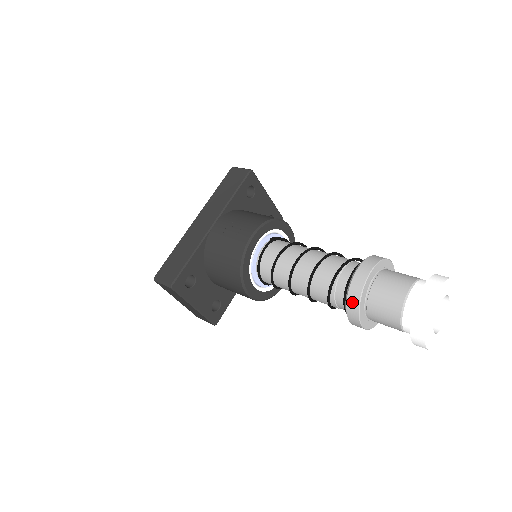
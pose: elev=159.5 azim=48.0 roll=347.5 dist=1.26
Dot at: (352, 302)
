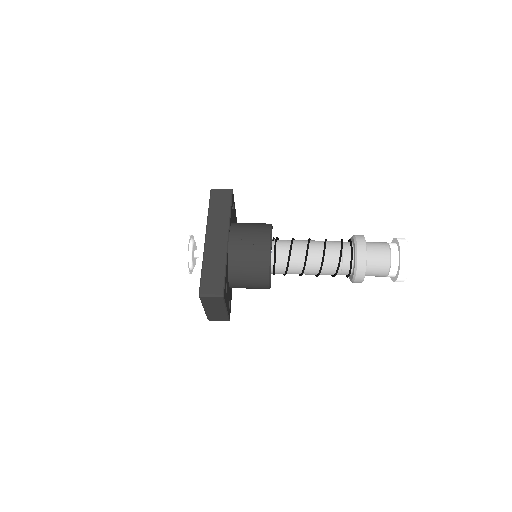
Dot at: (361, 267)
